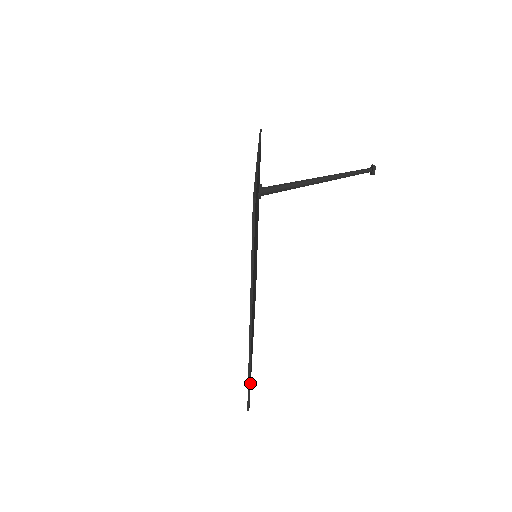
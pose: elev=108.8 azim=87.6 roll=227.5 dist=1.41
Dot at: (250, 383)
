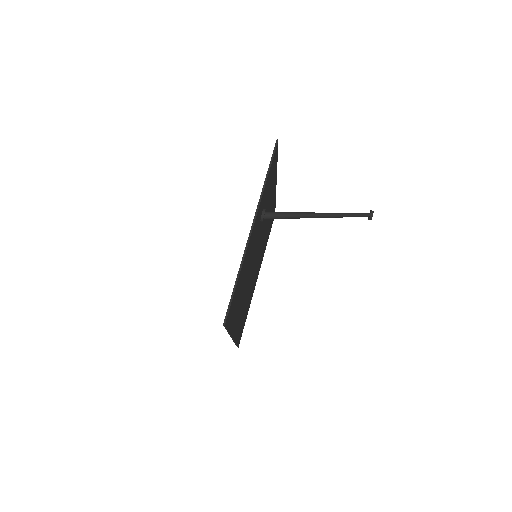
Dot at: (240, 335)
